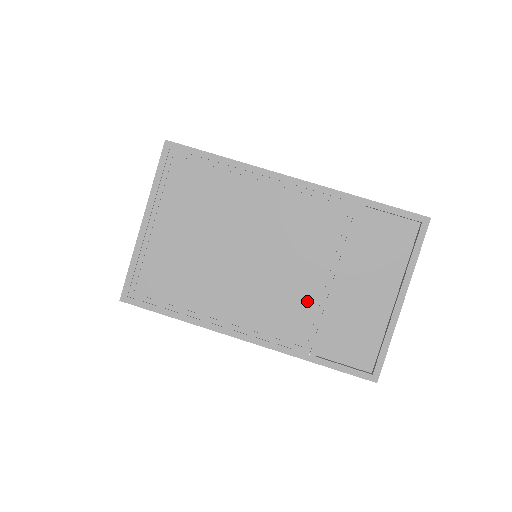
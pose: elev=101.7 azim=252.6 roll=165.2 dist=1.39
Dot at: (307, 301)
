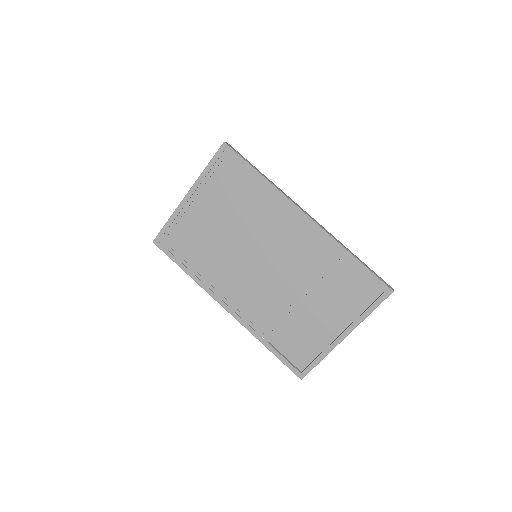
Dot at: (278, 304)
